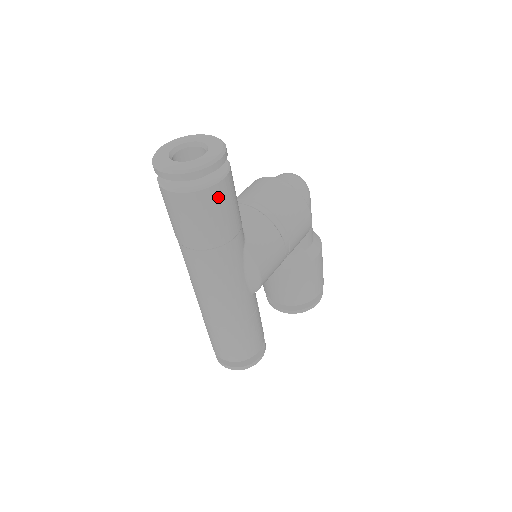
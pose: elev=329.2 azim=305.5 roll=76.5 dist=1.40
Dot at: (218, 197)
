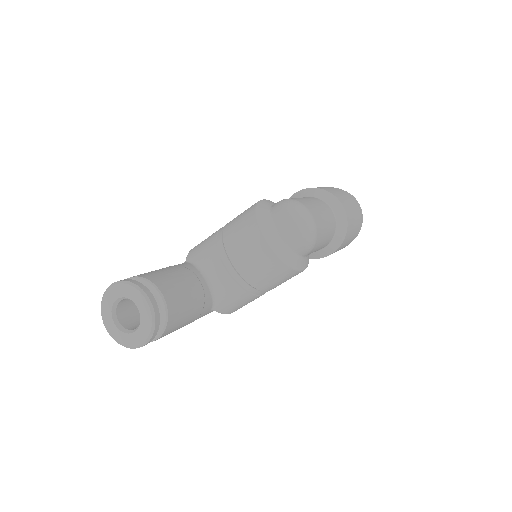
Dot at: occluded
